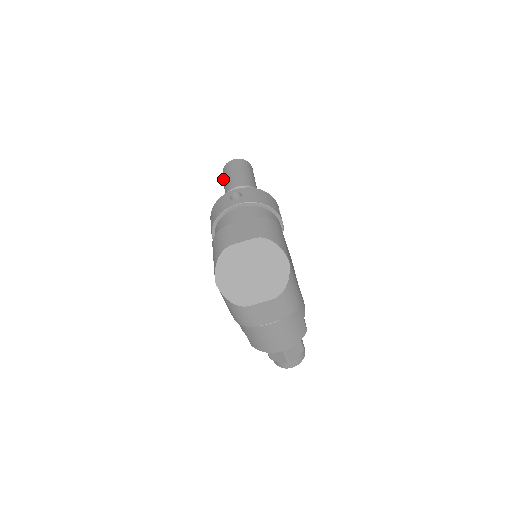
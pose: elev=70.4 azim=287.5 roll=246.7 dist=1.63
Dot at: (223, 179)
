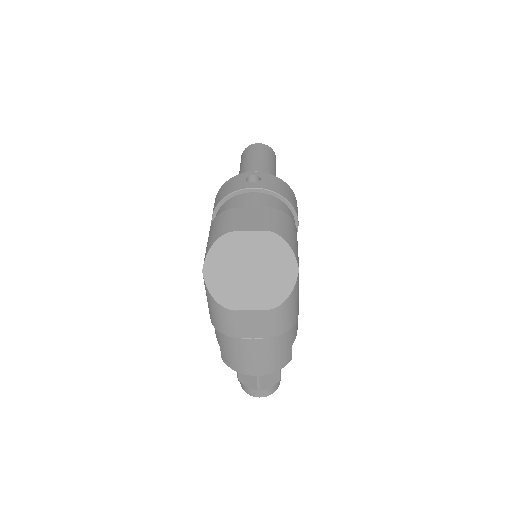
Dot at: (241, 161)
